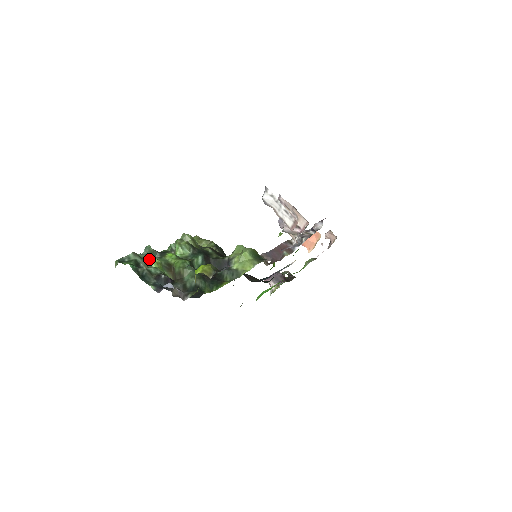
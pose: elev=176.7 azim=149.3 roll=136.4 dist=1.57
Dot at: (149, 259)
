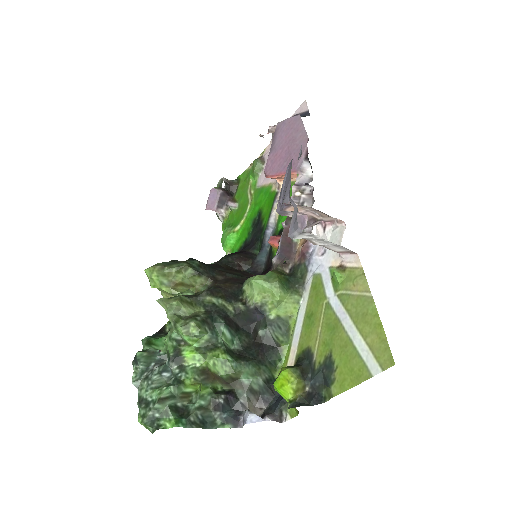
Dot at: (180, 389)
